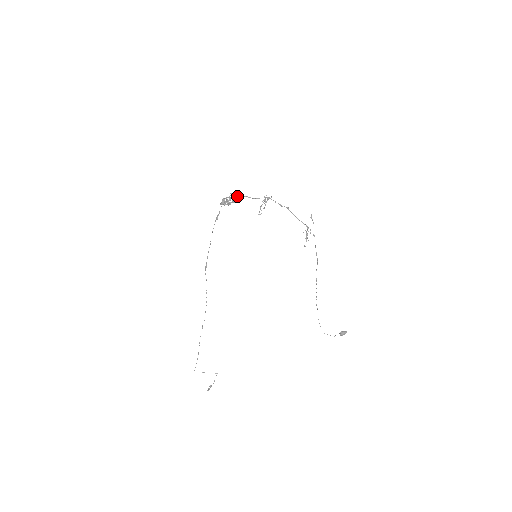
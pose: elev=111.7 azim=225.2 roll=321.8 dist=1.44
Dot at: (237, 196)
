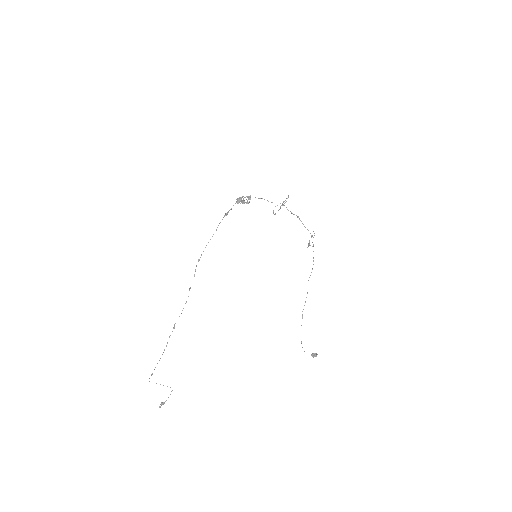
Dot at: occluded
